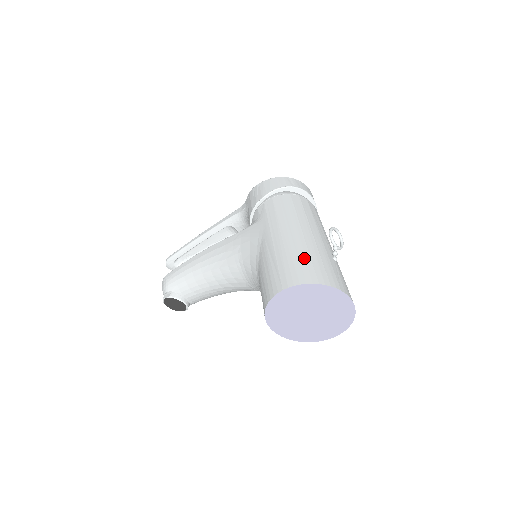
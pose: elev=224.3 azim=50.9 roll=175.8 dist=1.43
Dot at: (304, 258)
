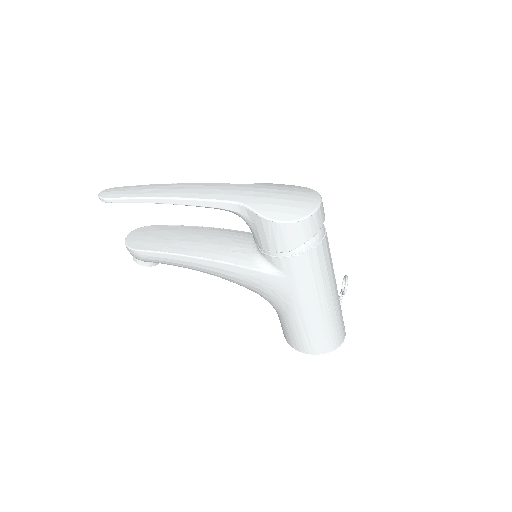
Dot at: (329, 331)
